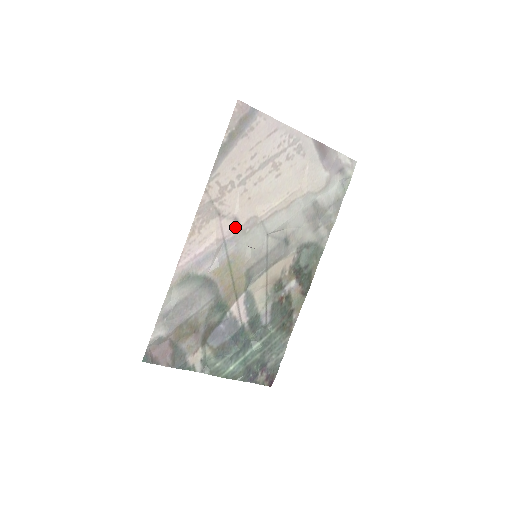
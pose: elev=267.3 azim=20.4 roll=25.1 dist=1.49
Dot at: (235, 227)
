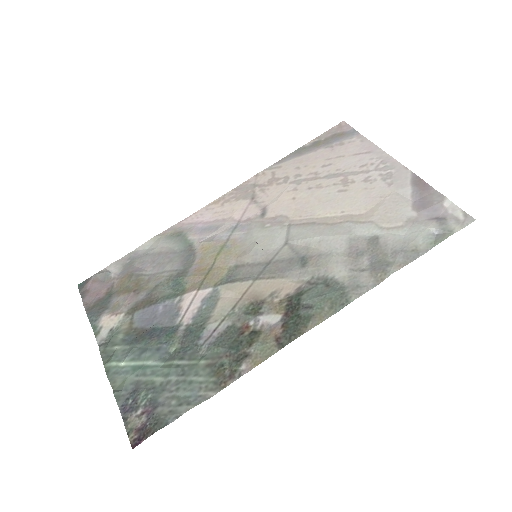
Dot at: (258, 216)
